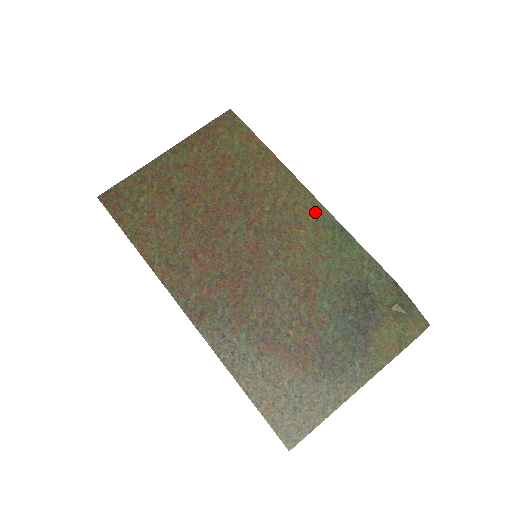
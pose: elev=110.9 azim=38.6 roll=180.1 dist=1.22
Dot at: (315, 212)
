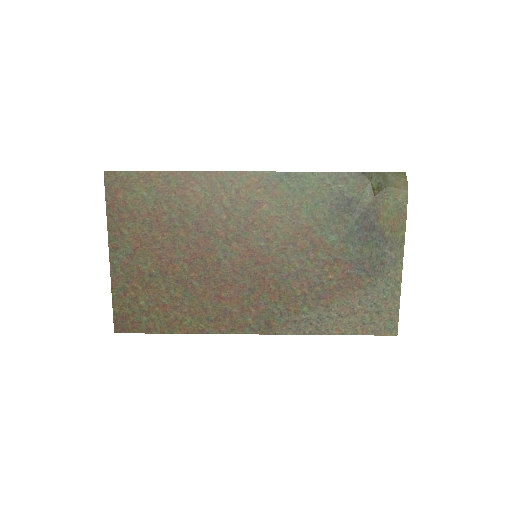
Dot at: (257, 183)
